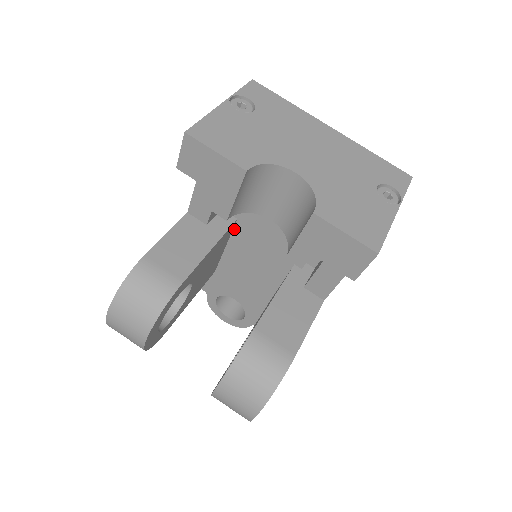
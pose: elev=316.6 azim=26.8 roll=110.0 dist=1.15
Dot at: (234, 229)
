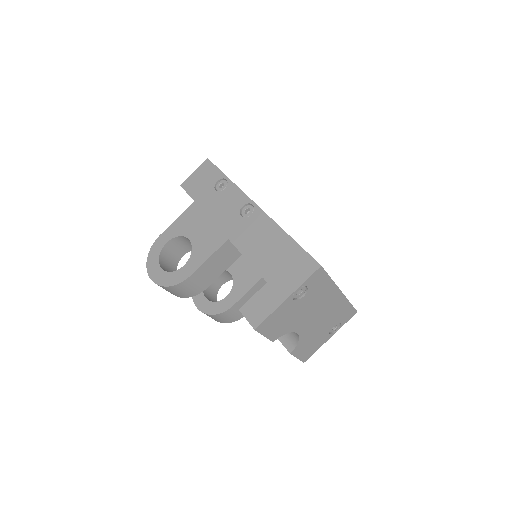
Dot at: occluded
